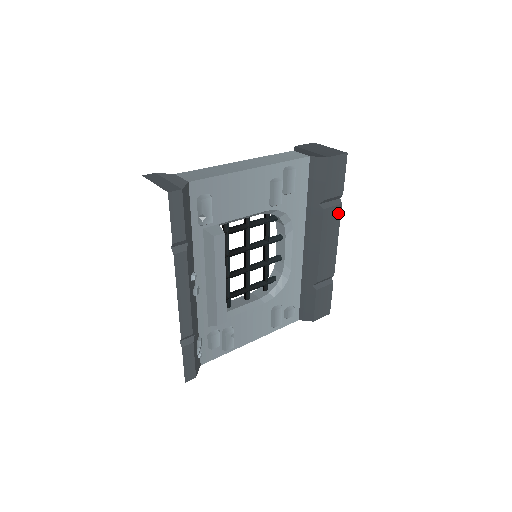
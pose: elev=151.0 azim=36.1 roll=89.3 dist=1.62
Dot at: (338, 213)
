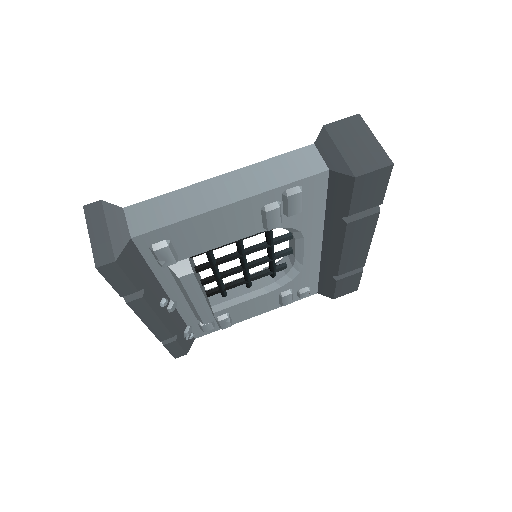
Dot at: (373, 220)
